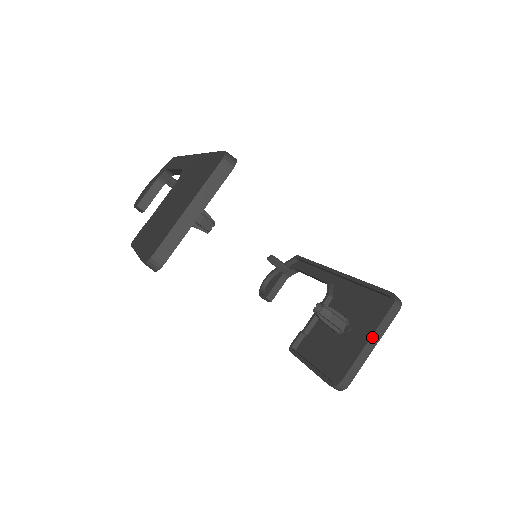
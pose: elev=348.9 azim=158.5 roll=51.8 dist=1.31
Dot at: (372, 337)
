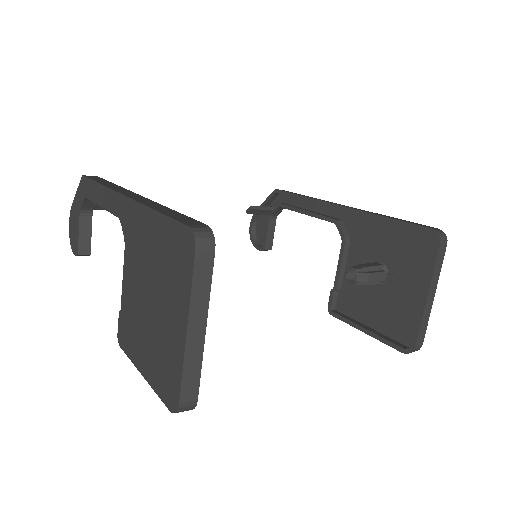
Dot at: (430, 289)
